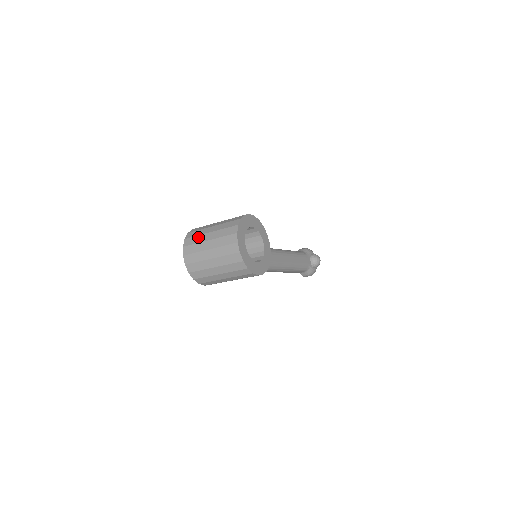
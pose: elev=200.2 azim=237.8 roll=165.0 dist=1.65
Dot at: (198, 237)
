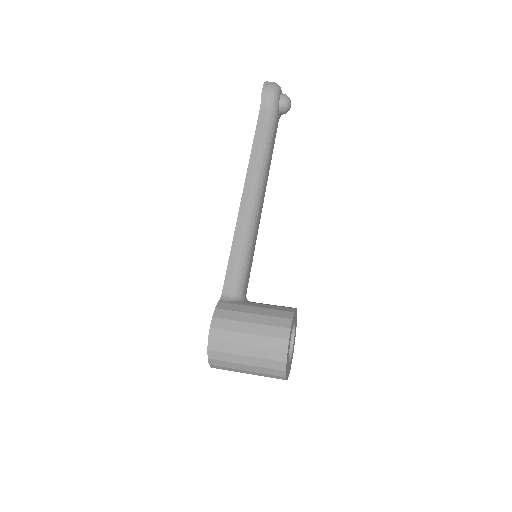
Dot at: (229, 364)
